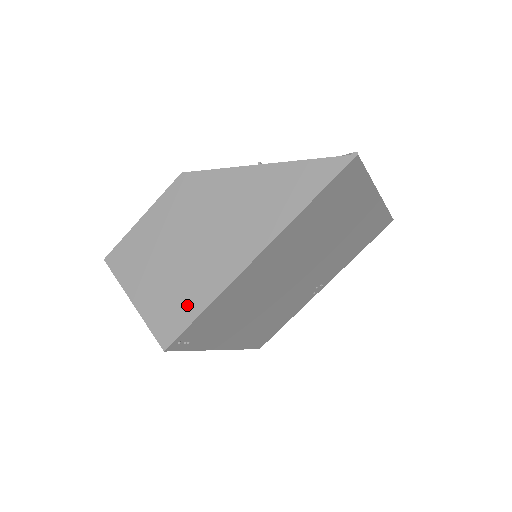
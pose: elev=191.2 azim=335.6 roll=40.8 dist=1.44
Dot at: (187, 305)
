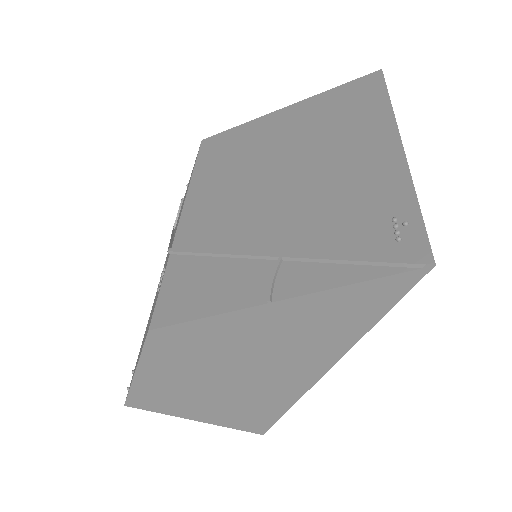
Dot at: (264, 412)
